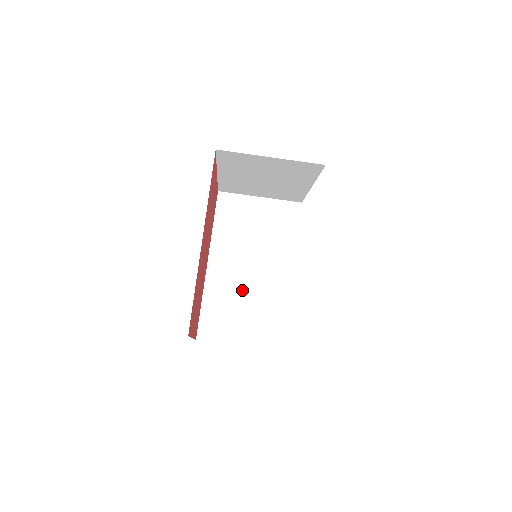
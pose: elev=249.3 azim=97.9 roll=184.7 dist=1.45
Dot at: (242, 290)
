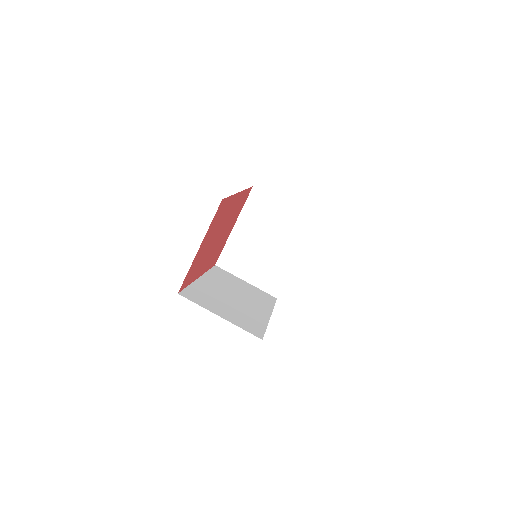
Dot at: (225, 299)
